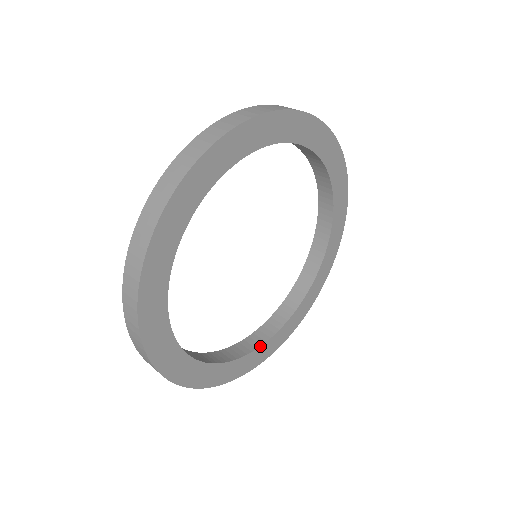
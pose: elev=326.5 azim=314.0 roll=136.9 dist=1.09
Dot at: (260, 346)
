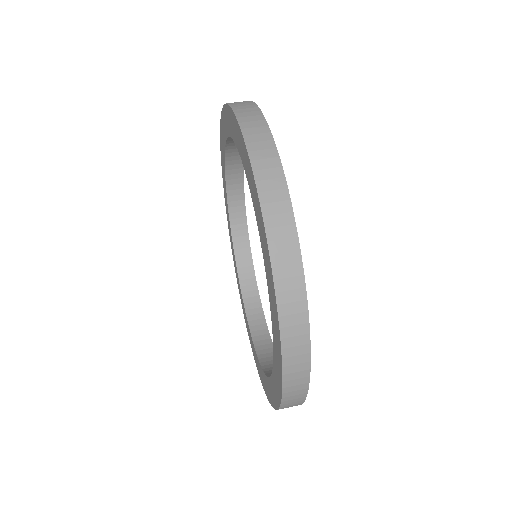
Dot at: occluded
